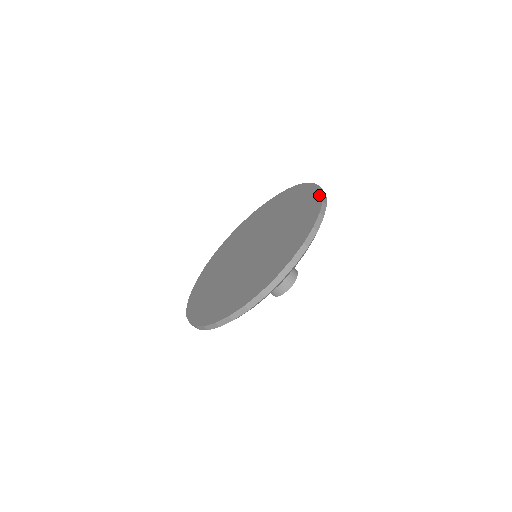
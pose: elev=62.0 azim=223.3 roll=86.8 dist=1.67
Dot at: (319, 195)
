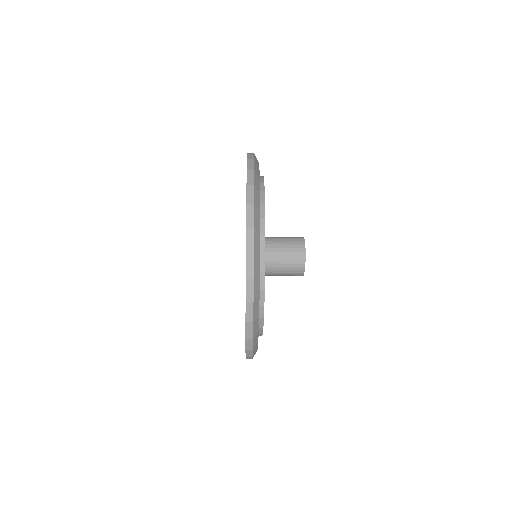
Dot at: occluded
